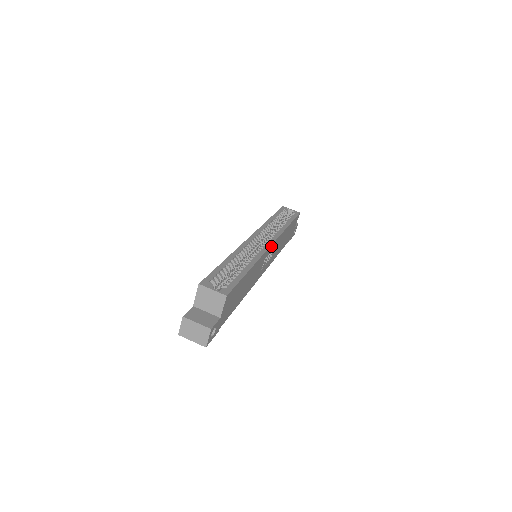
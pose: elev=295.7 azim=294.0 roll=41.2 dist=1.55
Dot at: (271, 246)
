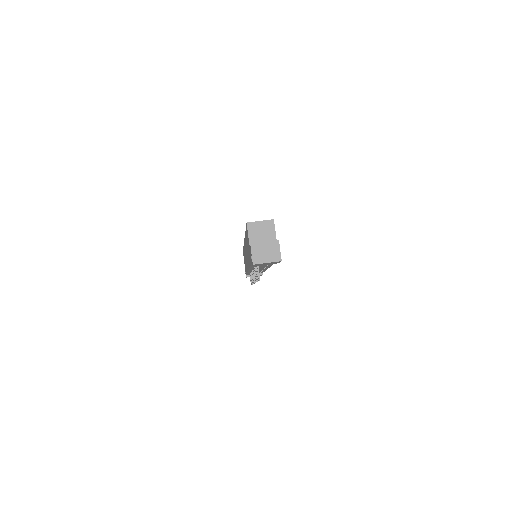
Dot at: occluded
